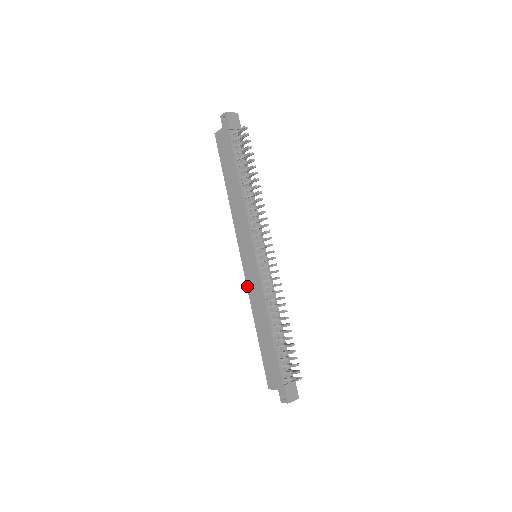
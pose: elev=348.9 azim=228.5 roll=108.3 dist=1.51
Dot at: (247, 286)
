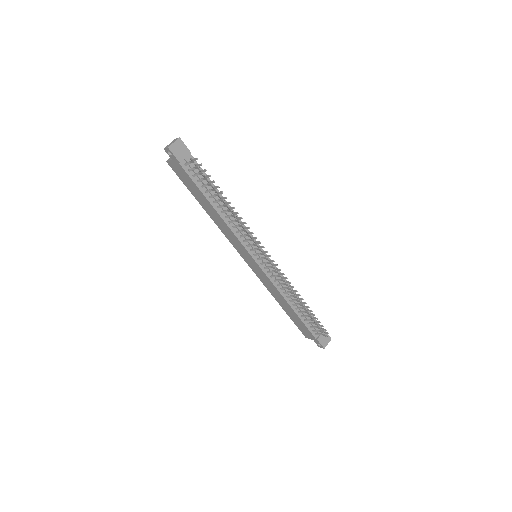
Dot at: occluded
